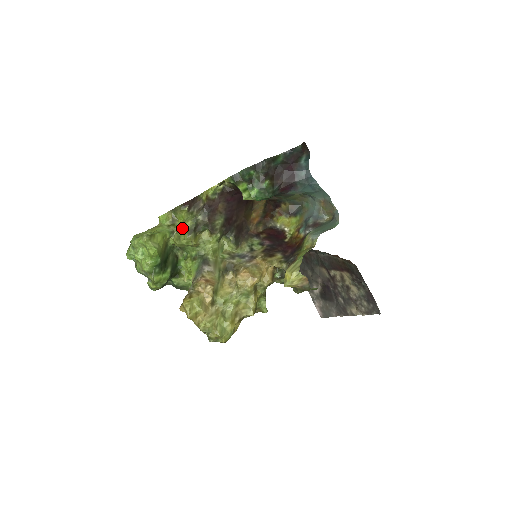
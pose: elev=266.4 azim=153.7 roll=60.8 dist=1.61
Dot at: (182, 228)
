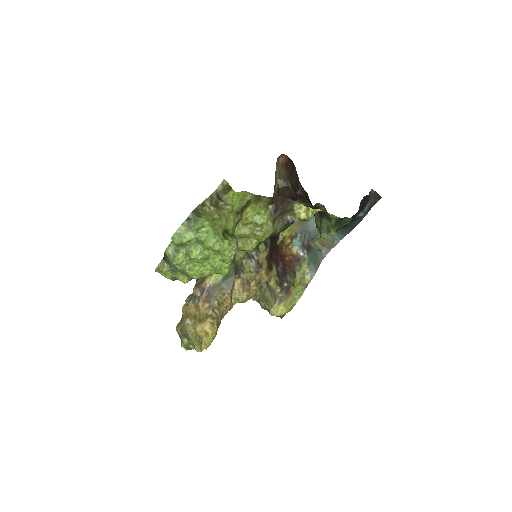
Dot at: (255, 235)
